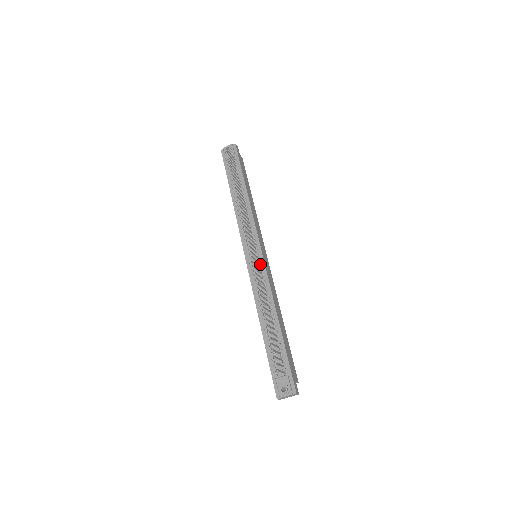
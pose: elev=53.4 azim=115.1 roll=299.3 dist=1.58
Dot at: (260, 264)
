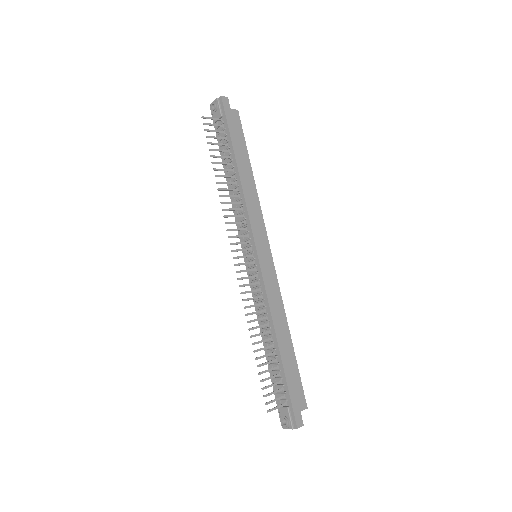
Dot at: (257, 270)
